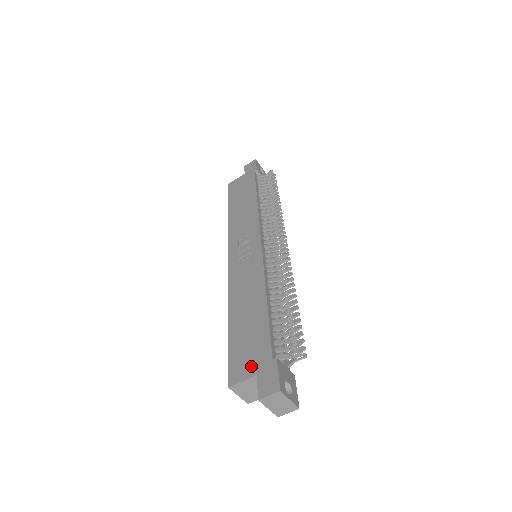
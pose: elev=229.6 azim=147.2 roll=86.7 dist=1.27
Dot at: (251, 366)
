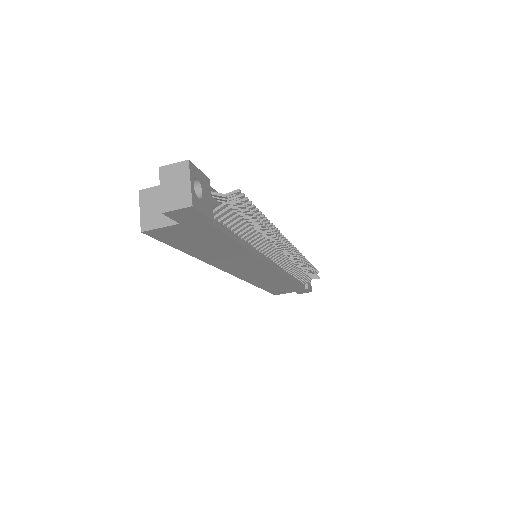
Dot at: occluded
